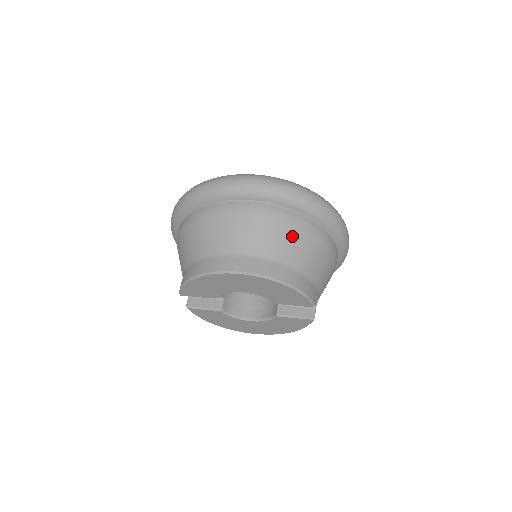
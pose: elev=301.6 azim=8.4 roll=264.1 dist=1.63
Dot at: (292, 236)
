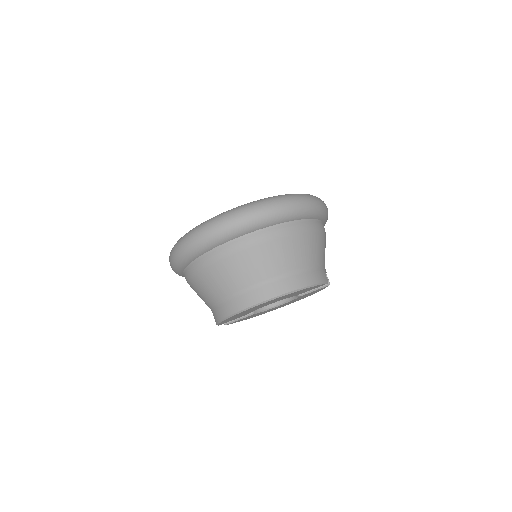
Dot at: (286, 247)
